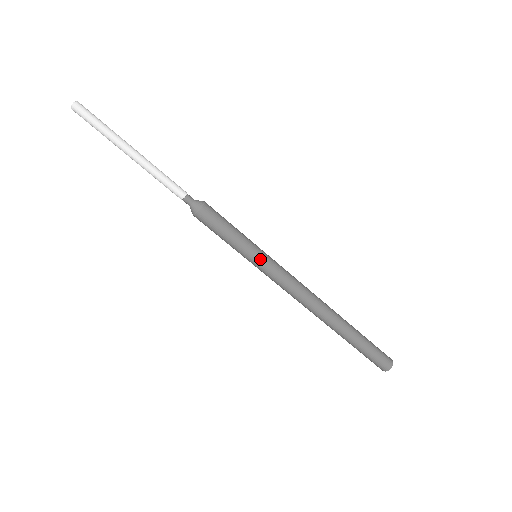
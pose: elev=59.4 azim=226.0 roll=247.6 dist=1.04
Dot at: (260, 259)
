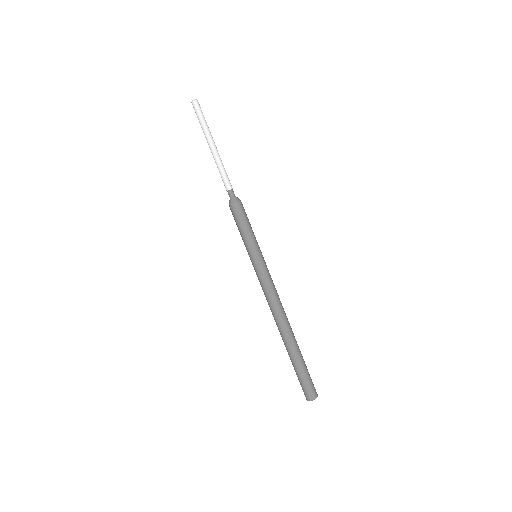
Dot at: (260, 257)
